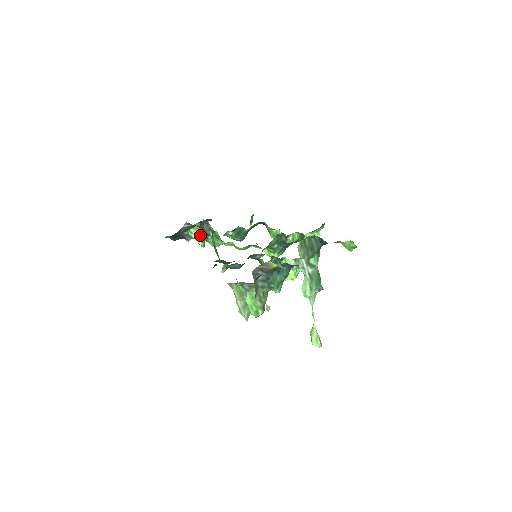
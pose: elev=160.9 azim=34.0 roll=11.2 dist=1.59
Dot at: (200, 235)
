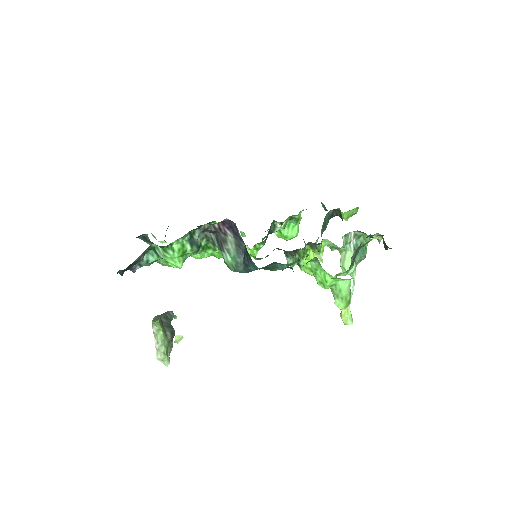
Dot at: (186, 250)
